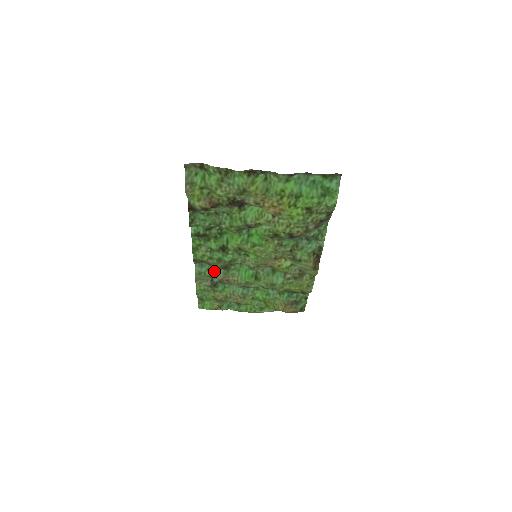
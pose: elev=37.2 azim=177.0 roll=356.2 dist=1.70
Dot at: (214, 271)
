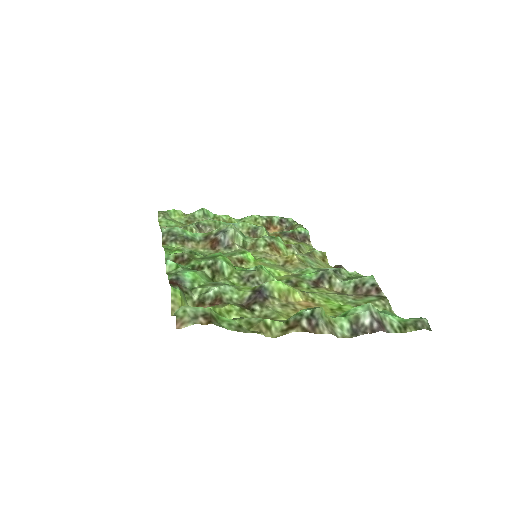
Dot at: (190, 234)
